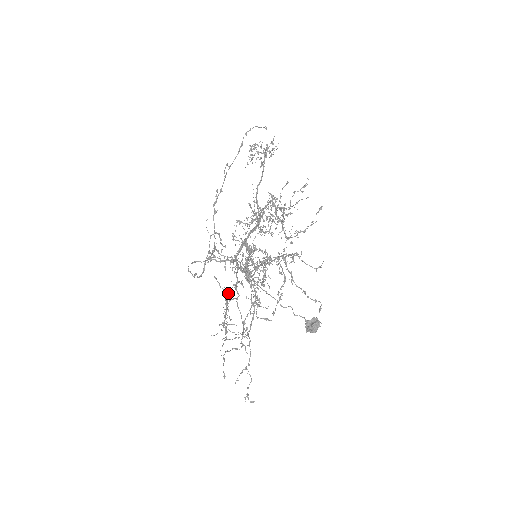
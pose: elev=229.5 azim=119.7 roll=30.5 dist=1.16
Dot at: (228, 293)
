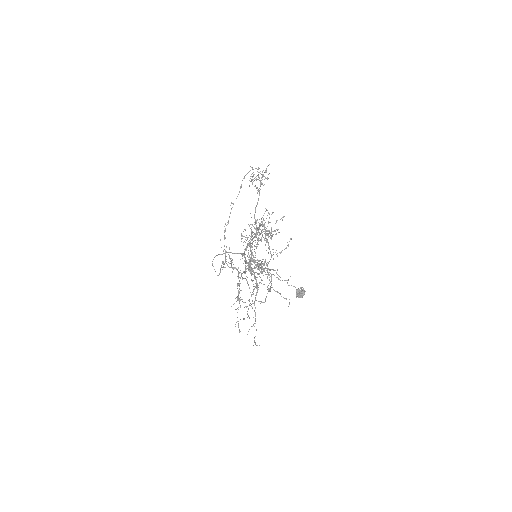
Dot at: (241, 274)
